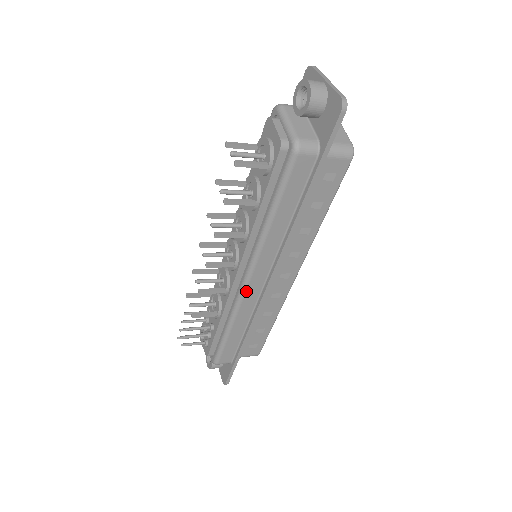
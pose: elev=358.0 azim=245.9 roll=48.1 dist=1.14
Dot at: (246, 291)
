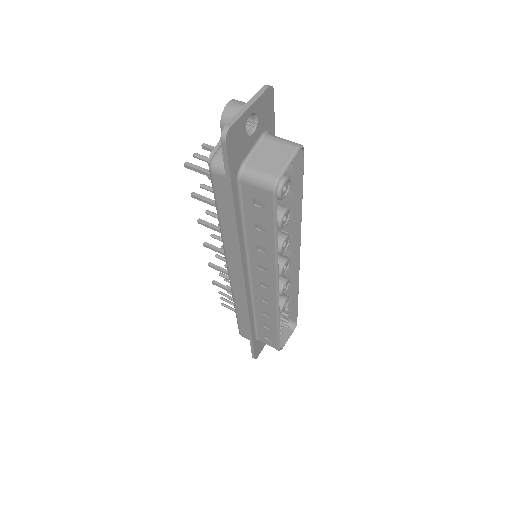
Dot at: (231, 281)
